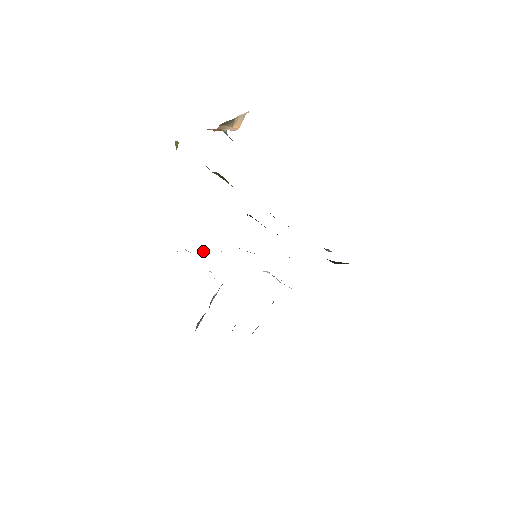
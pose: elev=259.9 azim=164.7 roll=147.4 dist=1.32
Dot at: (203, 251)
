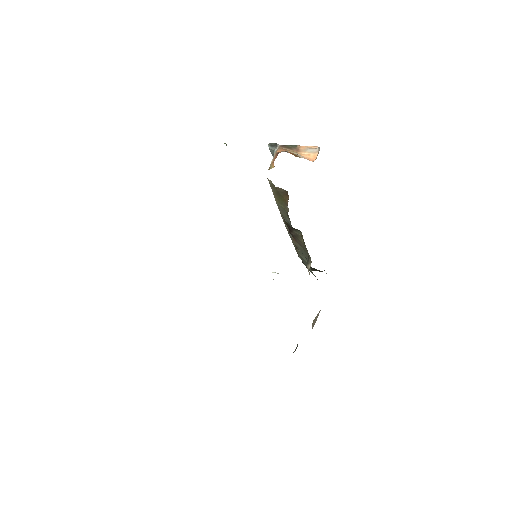
Dot at: occluded
